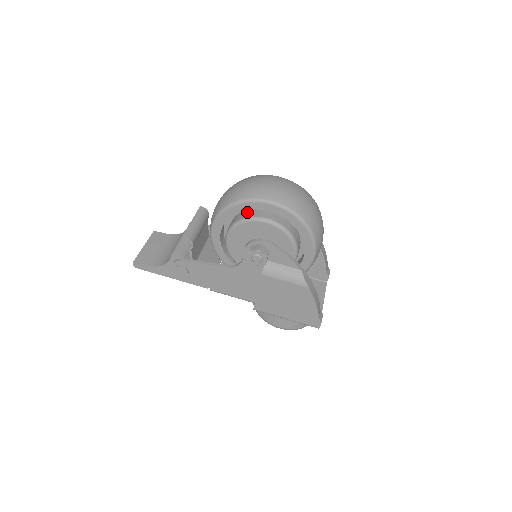
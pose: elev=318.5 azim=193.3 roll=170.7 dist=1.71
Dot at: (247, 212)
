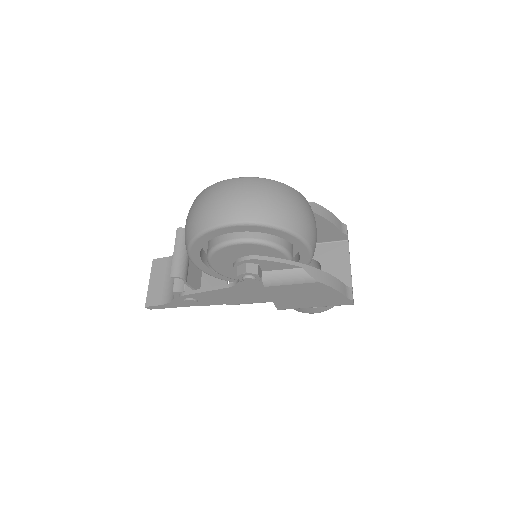
Dot at: occluded
